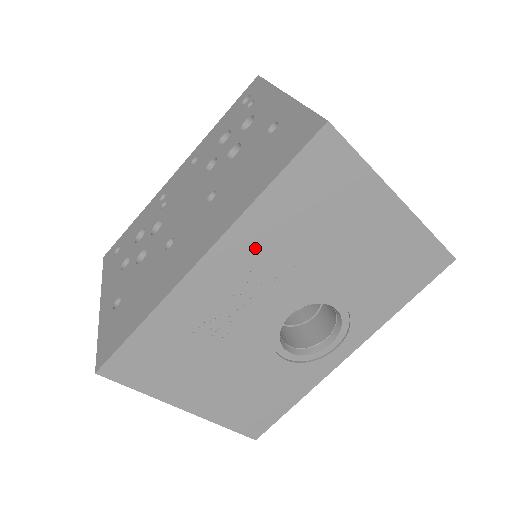
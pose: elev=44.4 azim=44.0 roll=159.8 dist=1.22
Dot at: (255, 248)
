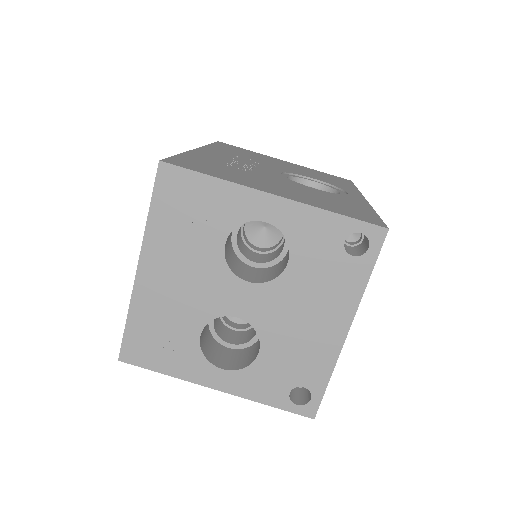
Dot at: (226, 153)
